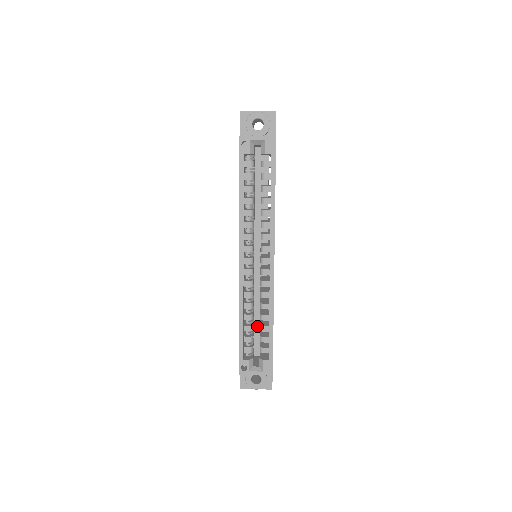
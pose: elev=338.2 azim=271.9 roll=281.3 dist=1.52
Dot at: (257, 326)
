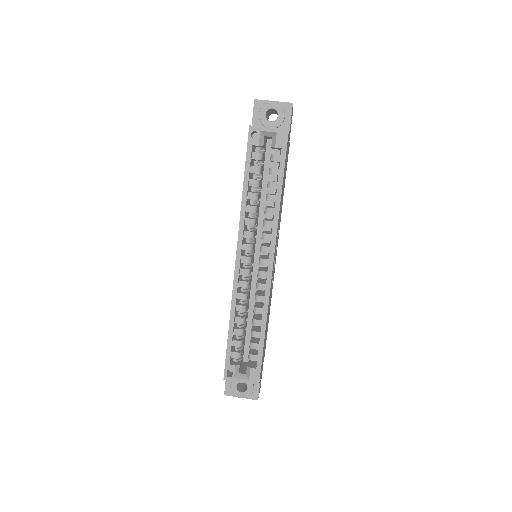
Dot at: (249, 331)
